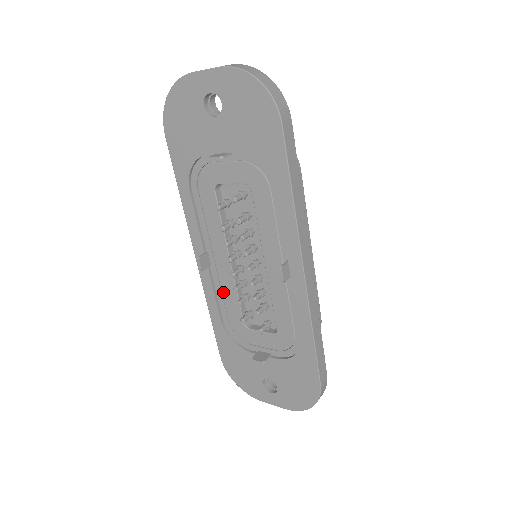
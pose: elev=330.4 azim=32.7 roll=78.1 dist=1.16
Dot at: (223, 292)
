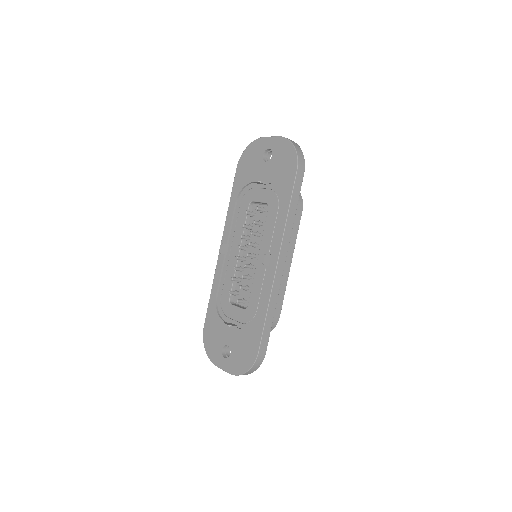
Dot at: (226, 274)
